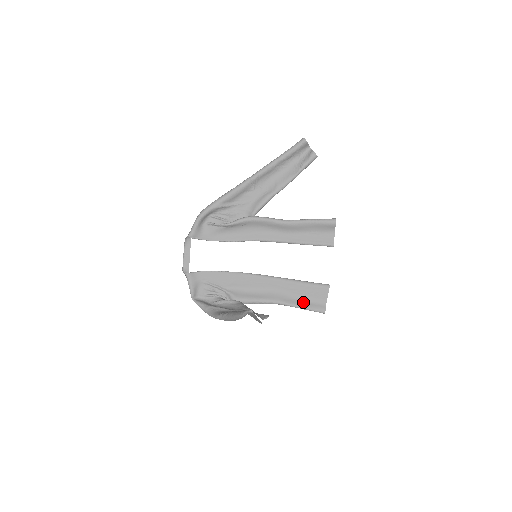
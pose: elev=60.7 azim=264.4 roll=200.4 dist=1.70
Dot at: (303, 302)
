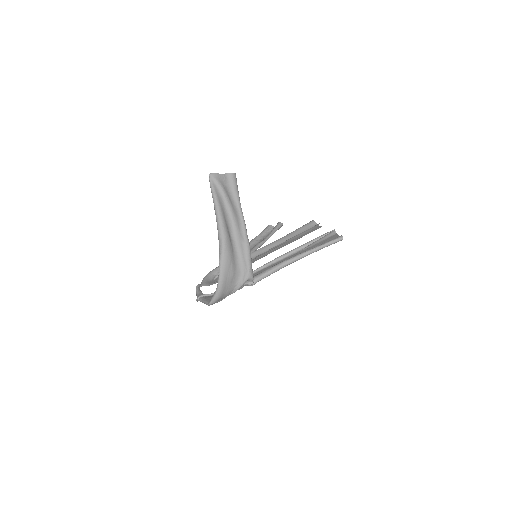
Dot at: occluded
